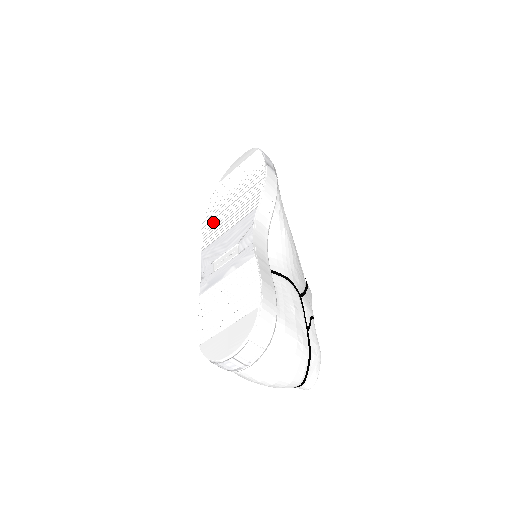
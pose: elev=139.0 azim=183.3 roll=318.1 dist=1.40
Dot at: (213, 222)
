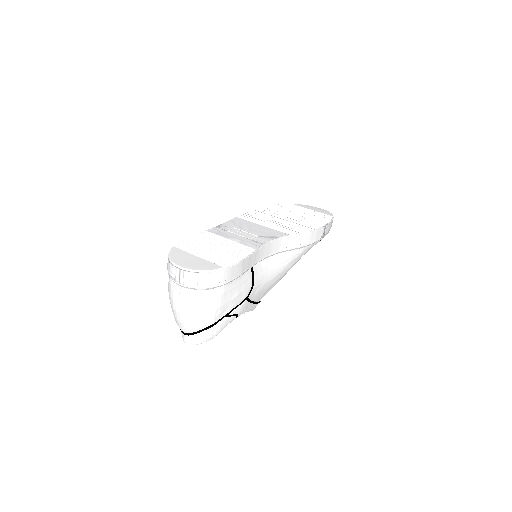
Dot at: (262, 214)
